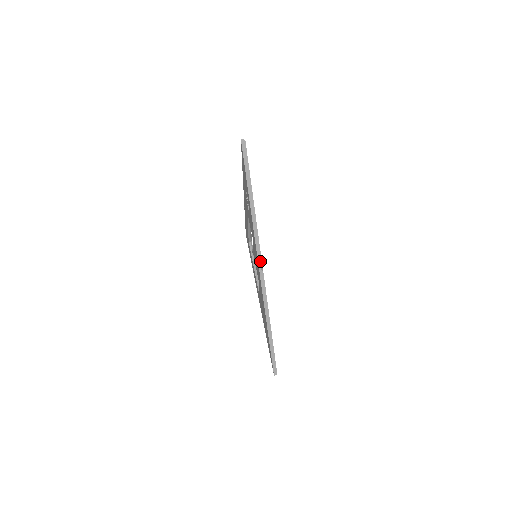
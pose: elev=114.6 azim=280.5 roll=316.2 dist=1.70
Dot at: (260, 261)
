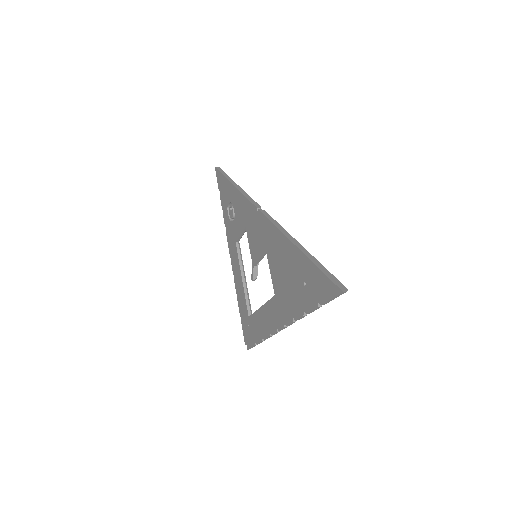
Dot at: (257, 205)
